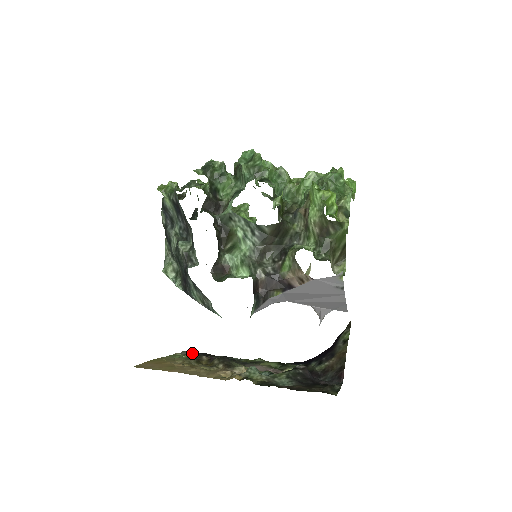
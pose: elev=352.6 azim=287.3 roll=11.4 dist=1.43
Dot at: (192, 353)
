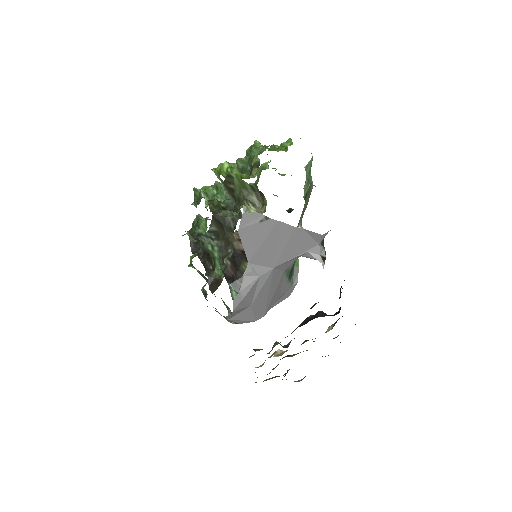
Dot at: occluded
